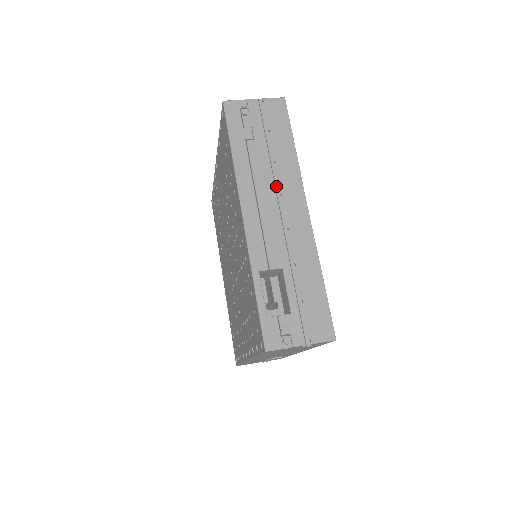
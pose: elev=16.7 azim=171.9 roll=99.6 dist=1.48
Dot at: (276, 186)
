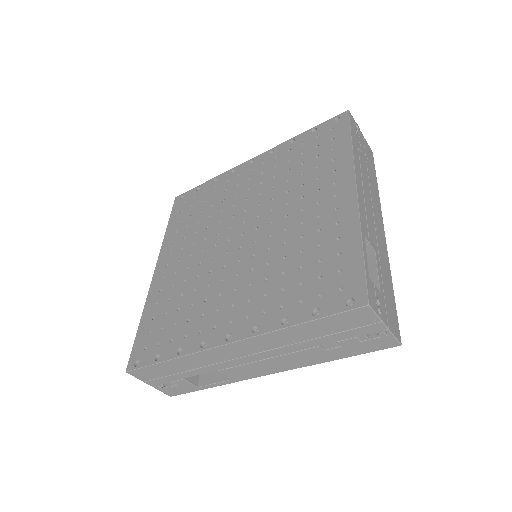
Dot at: (371, 194)
